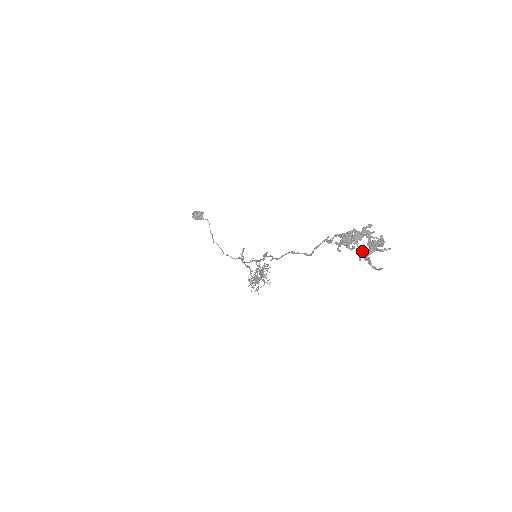
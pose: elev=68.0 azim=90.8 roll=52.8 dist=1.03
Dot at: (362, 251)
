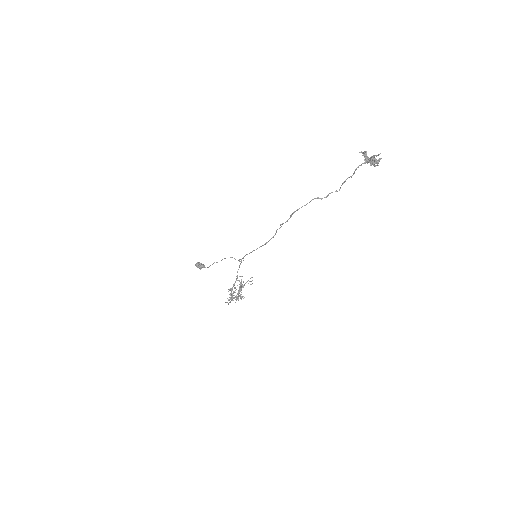
Dot at: (371, 158)
